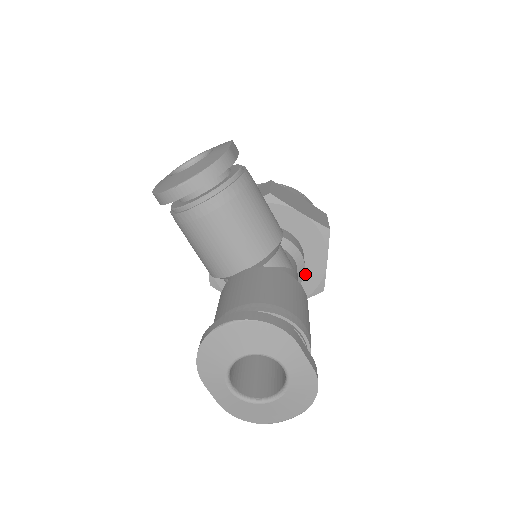
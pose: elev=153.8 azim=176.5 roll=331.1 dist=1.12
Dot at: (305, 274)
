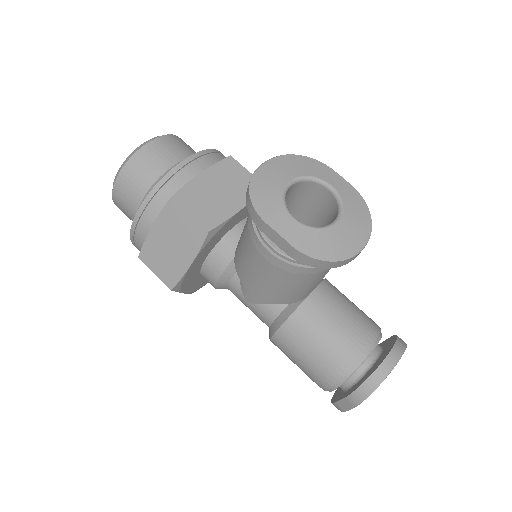
Dot at: occluded
